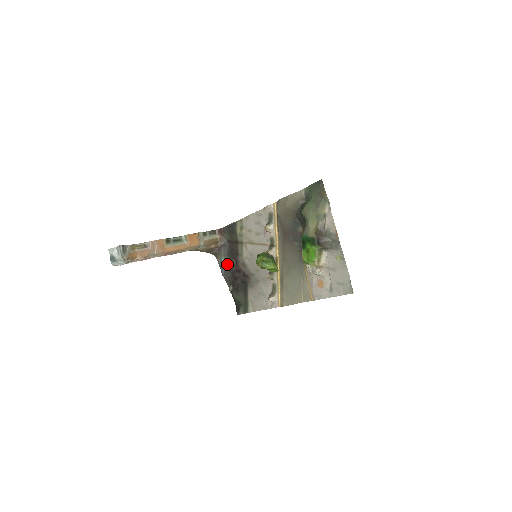
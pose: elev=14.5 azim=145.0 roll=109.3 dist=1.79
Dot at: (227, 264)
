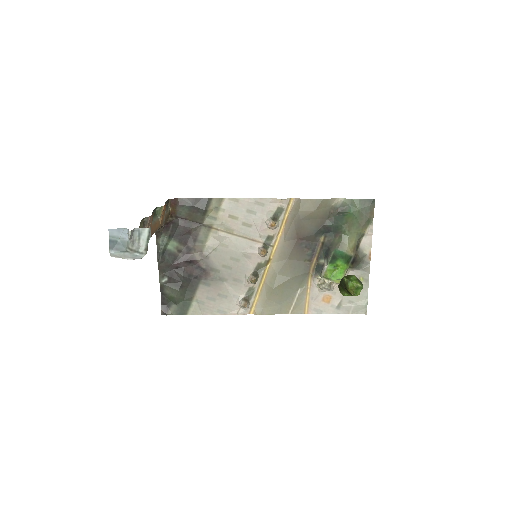
Dot at: (169, 248)
